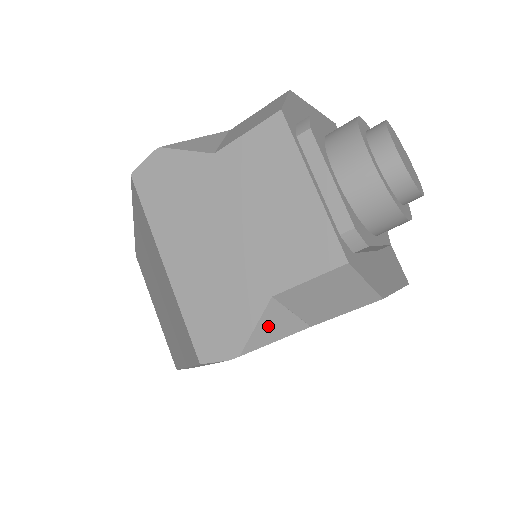
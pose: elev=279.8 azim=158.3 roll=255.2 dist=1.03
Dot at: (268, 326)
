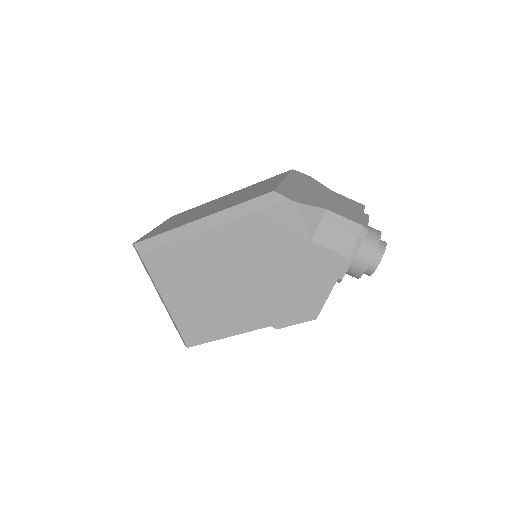
Dot at: (312, 213)
